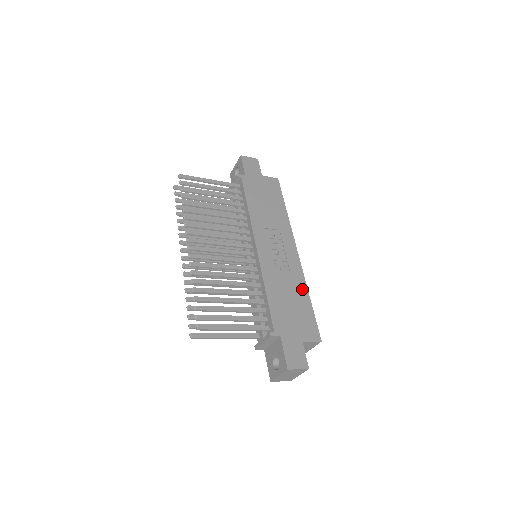
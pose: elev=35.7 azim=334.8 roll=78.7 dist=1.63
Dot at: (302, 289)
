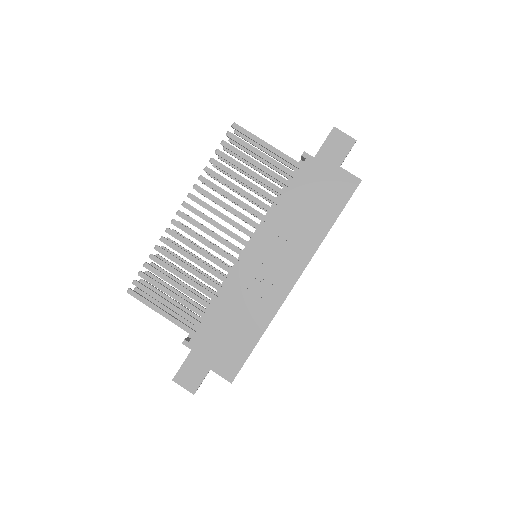
Dot at: (260, 324)
